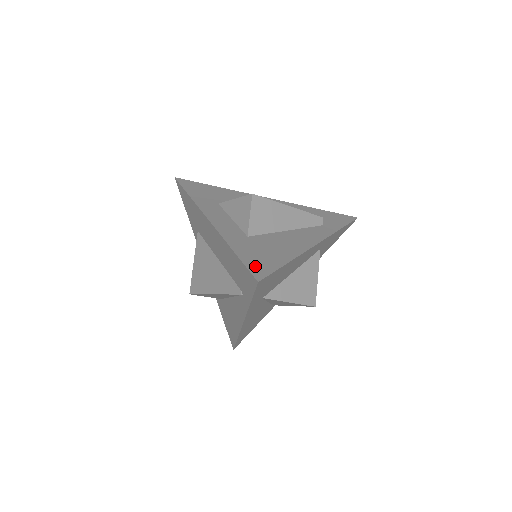
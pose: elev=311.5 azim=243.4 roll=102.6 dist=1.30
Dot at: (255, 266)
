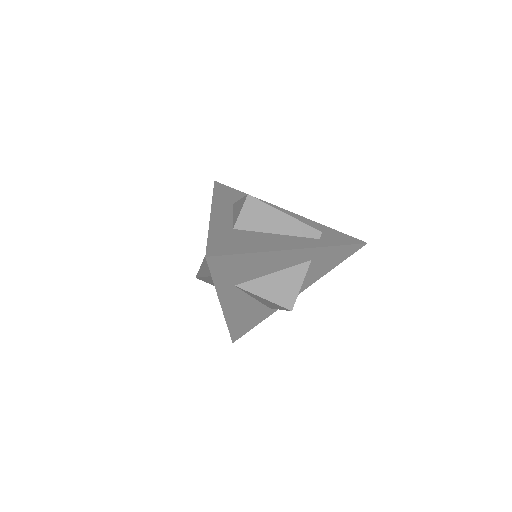
Dot at: (215, 247)
